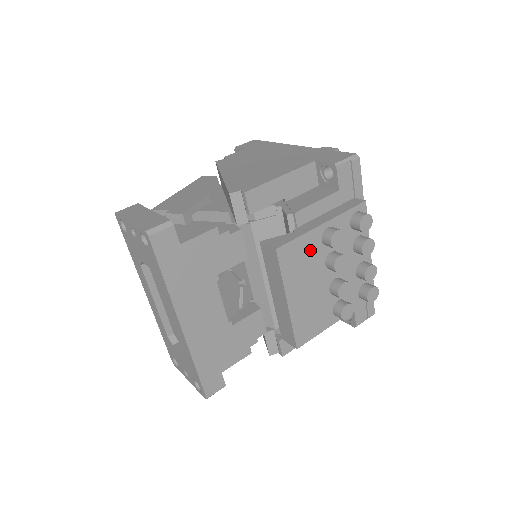
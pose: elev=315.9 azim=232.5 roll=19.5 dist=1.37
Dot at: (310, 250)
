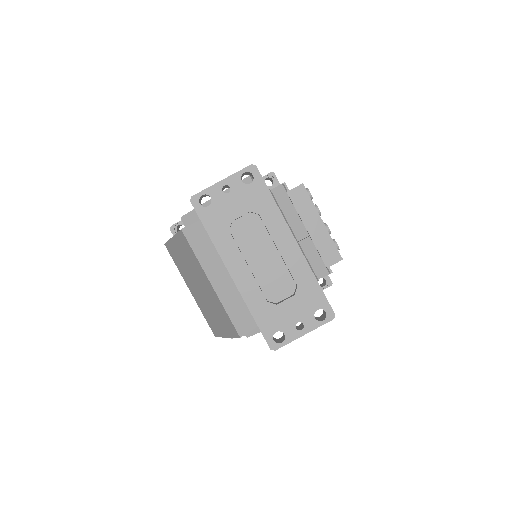
Dot at: occluded
